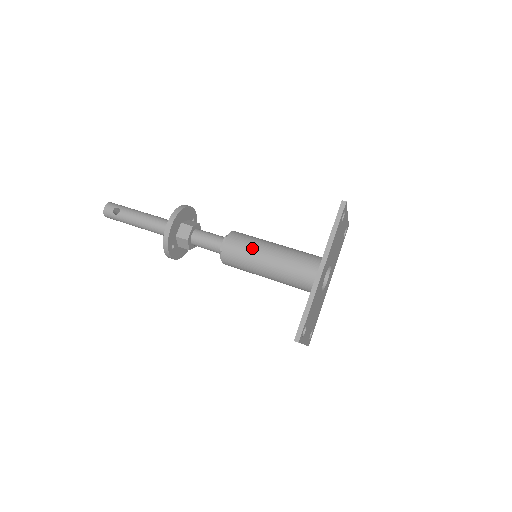
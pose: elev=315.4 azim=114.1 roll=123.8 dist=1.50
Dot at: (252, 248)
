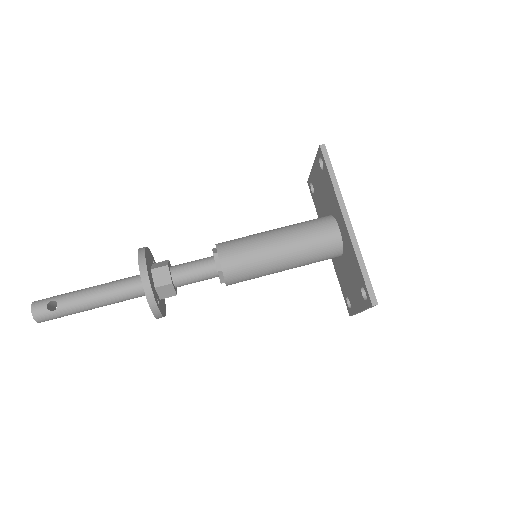
Dot at: (254, 247)
